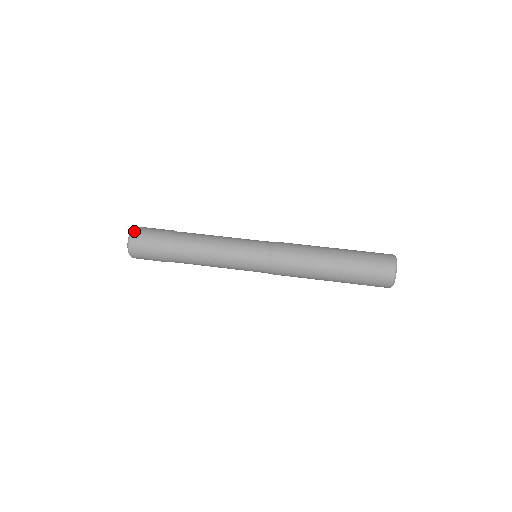
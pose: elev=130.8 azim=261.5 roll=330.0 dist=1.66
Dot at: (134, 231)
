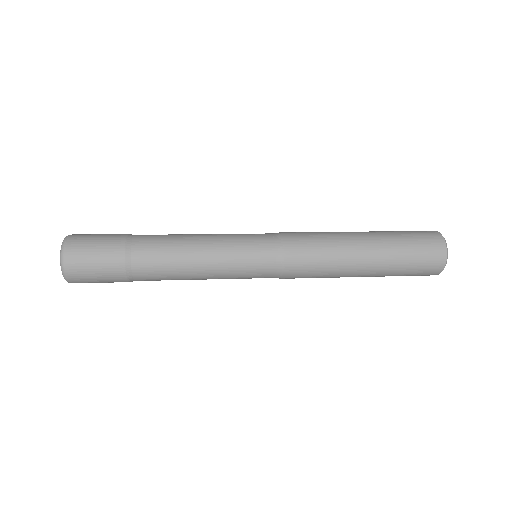
Dot at: occluded
